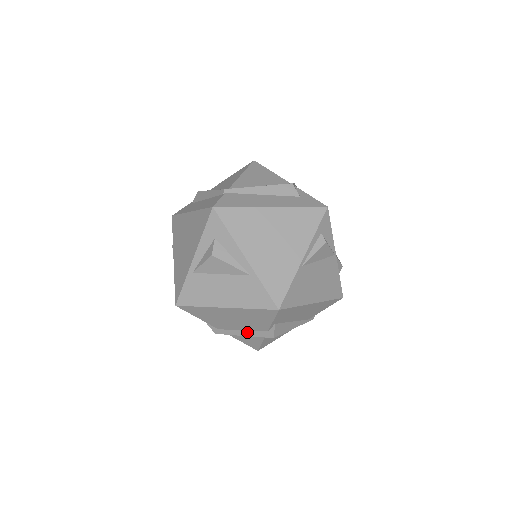
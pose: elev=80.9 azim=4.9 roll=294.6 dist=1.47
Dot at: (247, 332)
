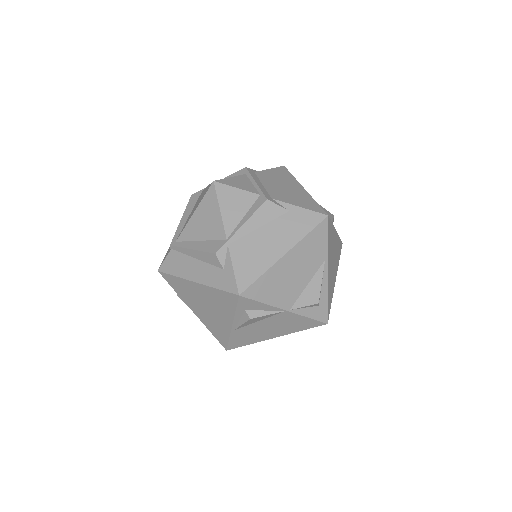
Dot at: occluded
